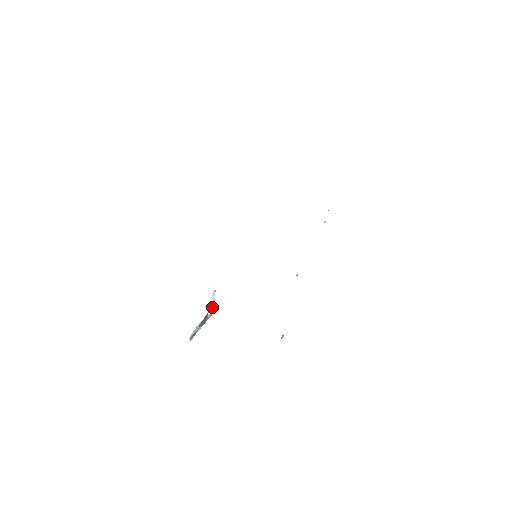
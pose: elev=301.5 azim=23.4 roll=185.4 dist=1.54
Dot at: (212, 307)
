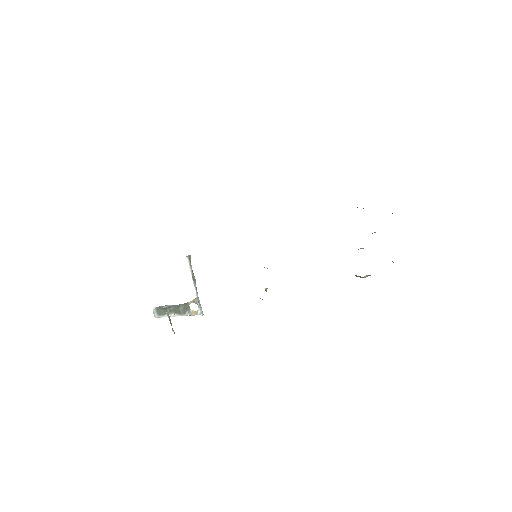
Dot at: (196, 299)
